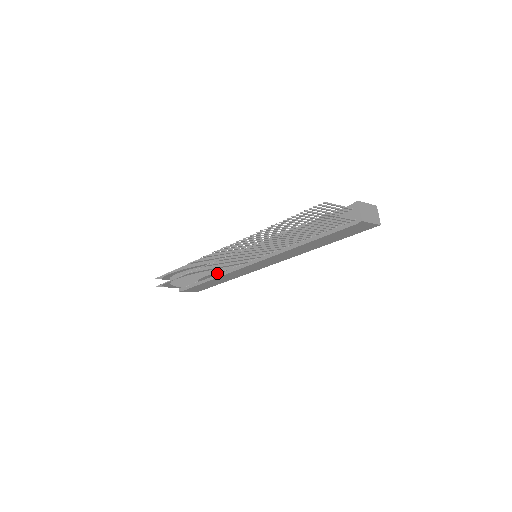
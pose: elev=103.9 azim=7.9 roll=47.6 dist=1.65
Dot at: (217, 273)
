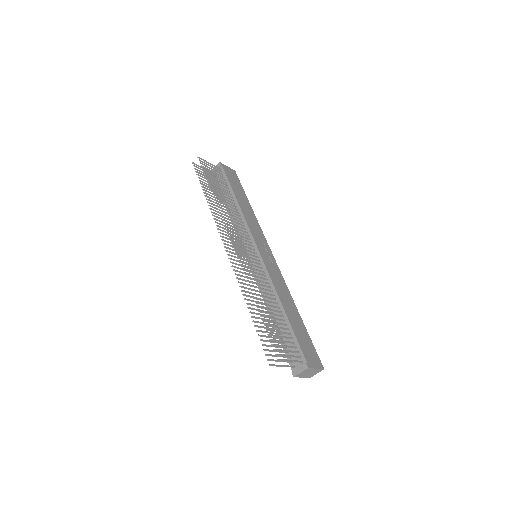
Dot at: occluded
